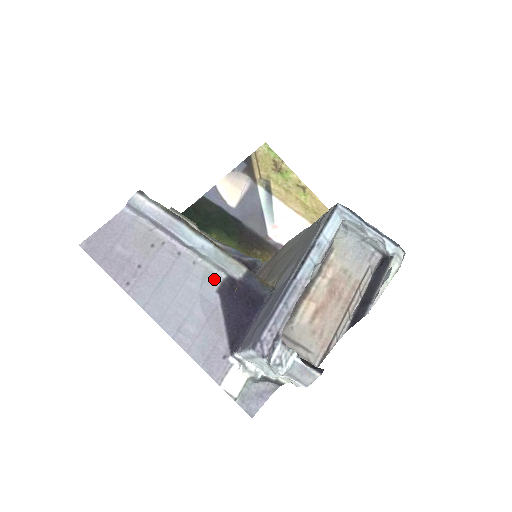
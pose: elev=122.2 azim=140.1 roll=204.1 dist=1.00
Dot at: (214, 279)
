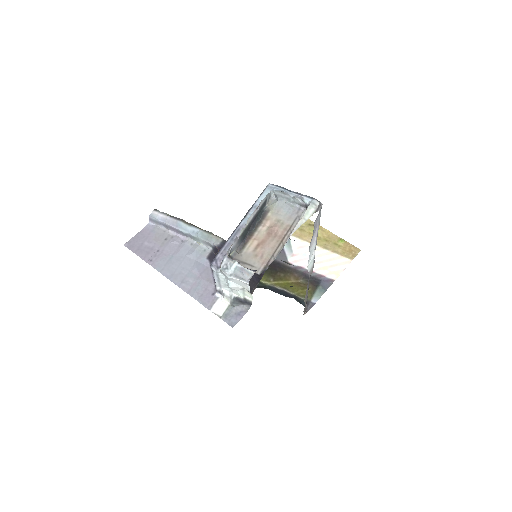
Dot at: (205, 252)
